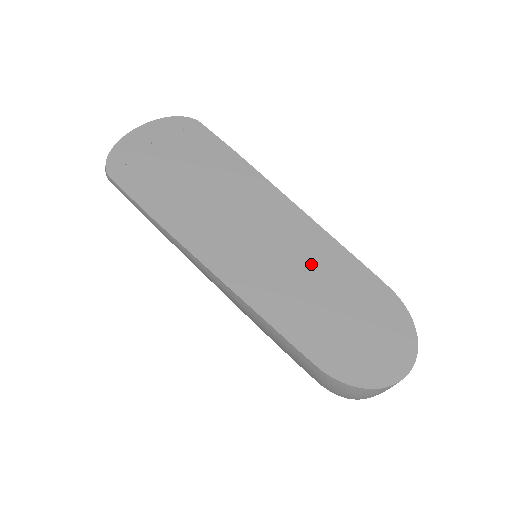
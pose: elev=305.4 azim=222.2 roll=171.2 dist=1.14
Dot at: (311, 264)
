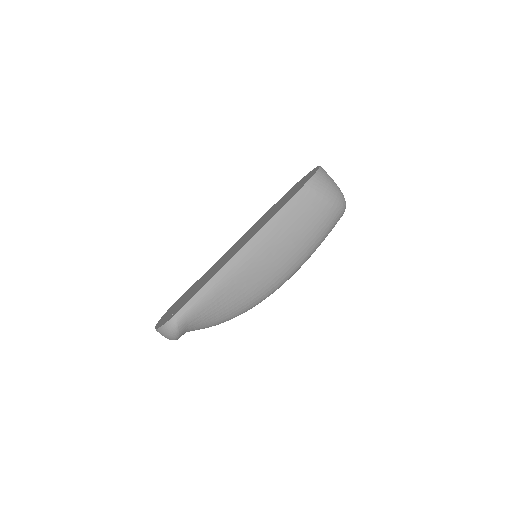
Dot at: occluded
